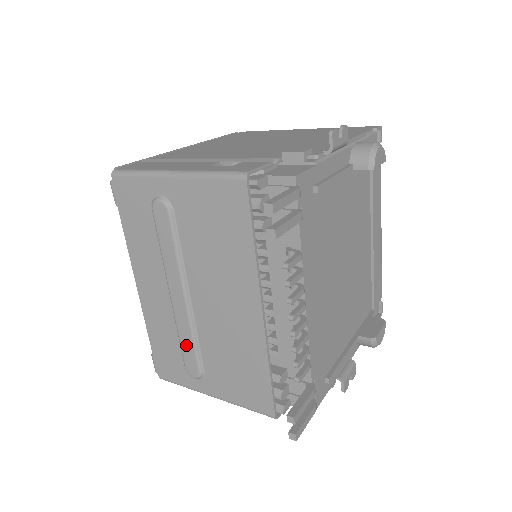
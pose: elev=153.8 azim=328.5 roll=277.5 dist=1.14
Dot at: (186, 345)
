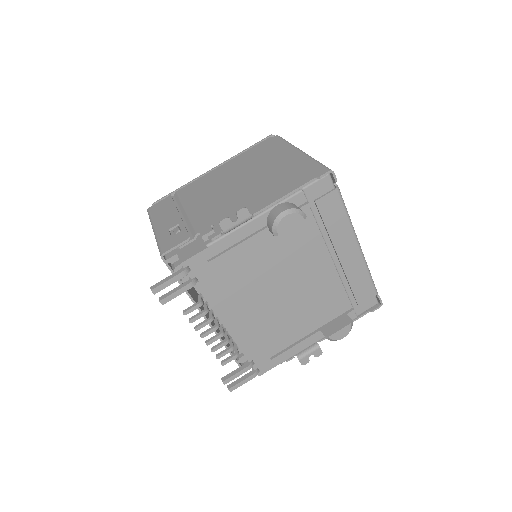
Dot at: occluded
